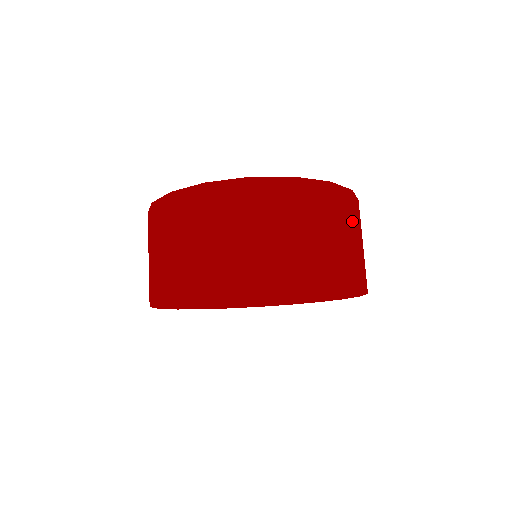
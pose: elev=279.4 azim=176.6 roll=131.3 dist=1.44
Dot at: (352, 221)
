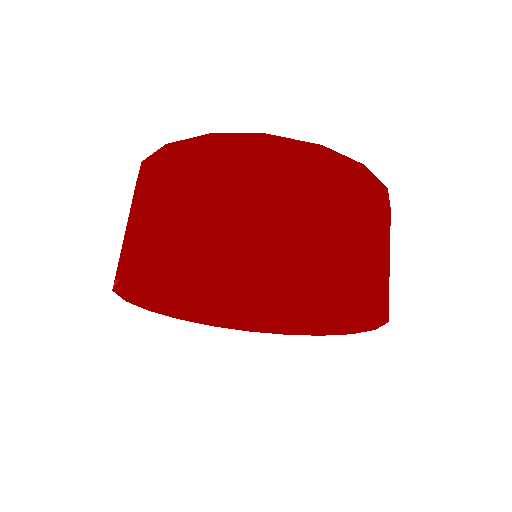
Dot at: (310, 185)
